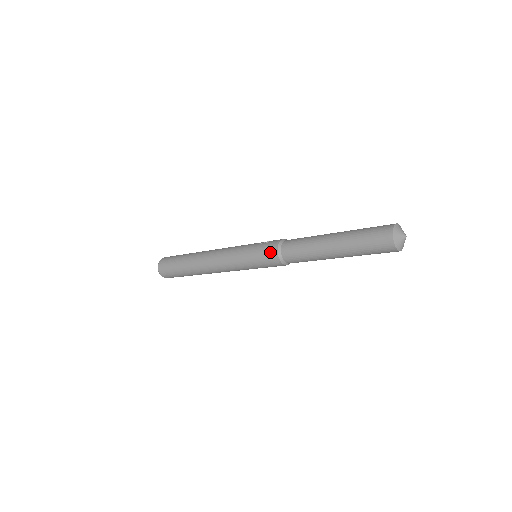
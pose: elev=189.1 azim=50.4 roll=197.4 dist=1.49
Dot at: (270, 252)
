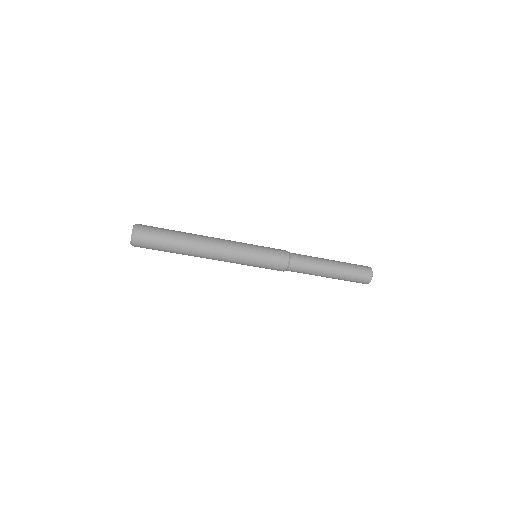
Dot at: (282, 254)
